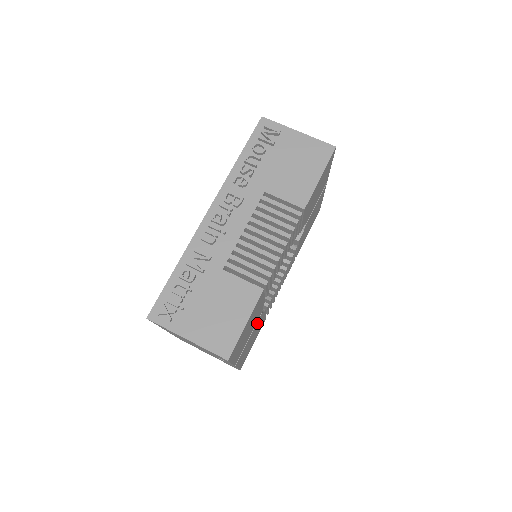
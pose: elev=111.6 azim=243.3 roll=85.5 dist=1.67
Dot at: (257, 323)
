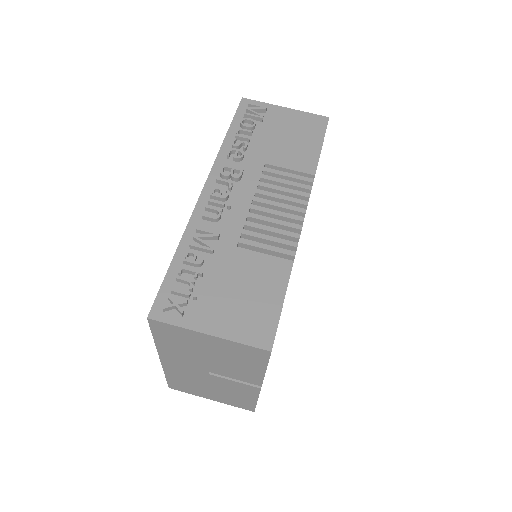
Dot at: occluded
